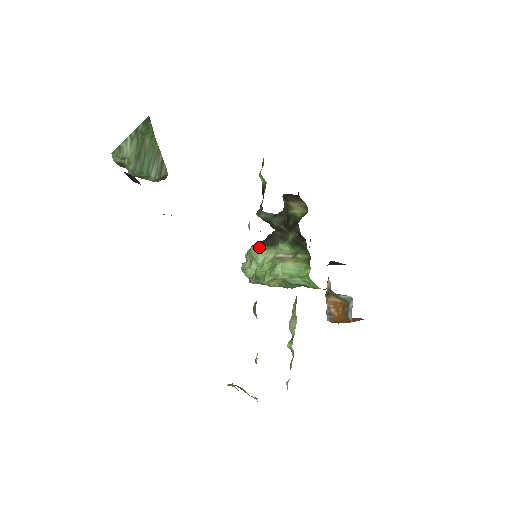
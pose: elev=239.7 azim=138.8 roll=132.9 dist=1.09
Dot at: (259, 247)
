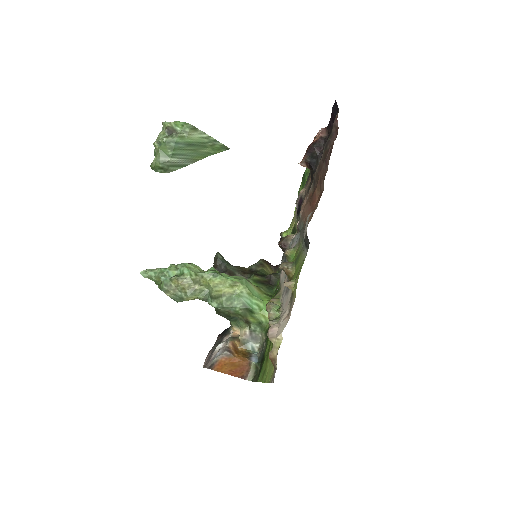
Dot at: (200, 268)
